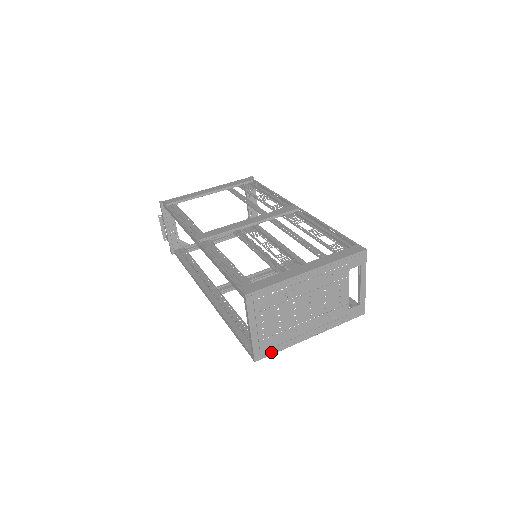
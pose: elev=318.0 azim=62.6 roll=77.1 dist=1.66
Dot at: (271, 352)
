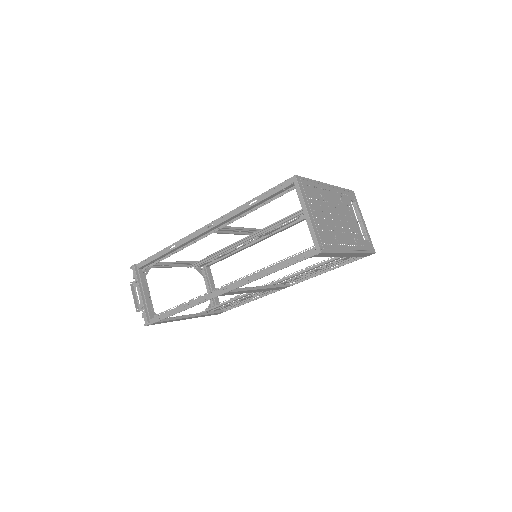
Dot at: (329, 249)
